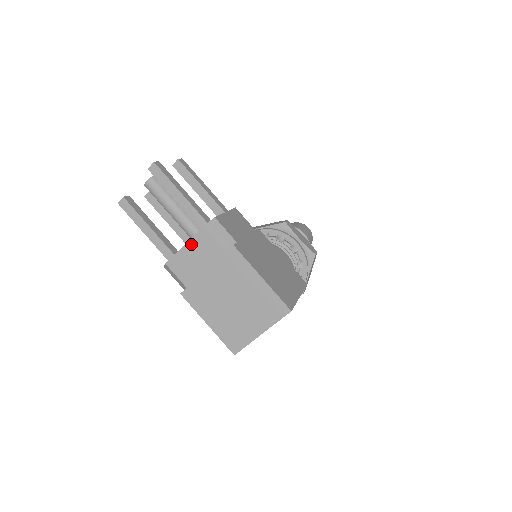
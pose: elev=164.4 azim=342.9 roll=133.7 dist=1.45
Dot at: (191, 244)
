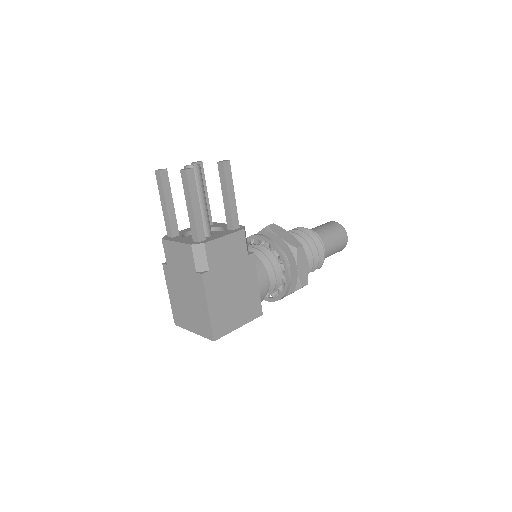
Dot at: (180, 246)
